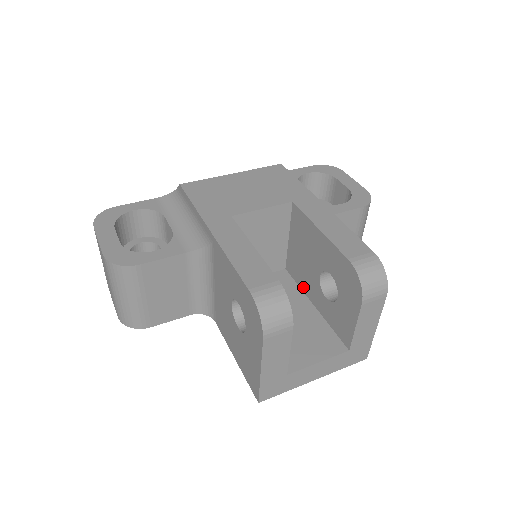
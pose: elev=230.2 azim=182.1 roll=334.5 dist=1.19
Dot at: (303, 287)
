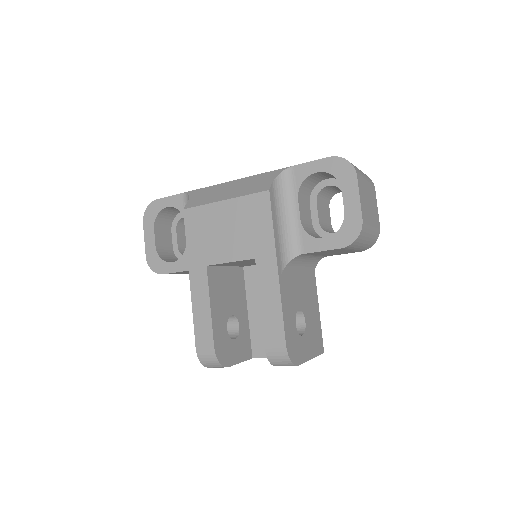
Dot at: occluded
